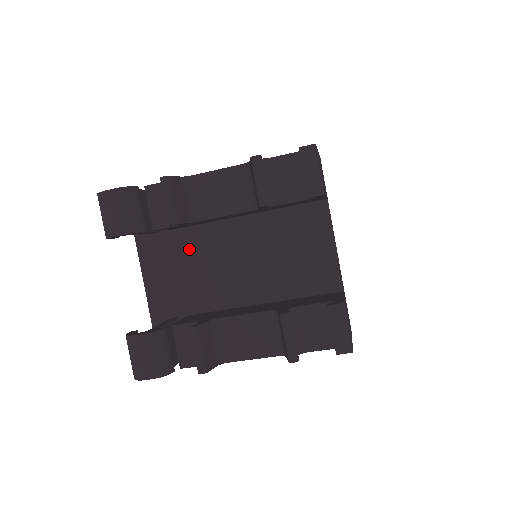
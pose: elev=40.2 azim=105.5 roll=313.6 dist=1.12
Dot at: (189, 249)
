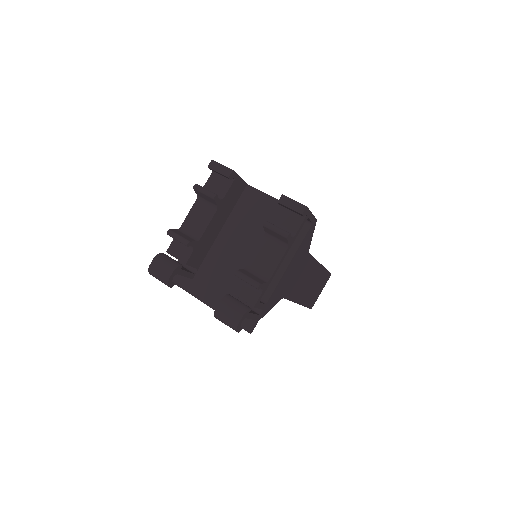
Dot at: (214, 267)
